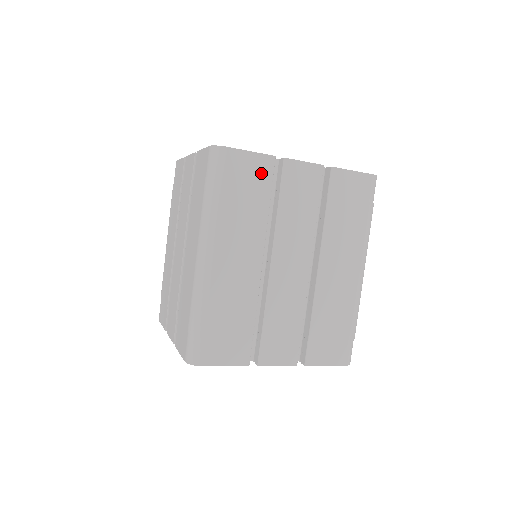
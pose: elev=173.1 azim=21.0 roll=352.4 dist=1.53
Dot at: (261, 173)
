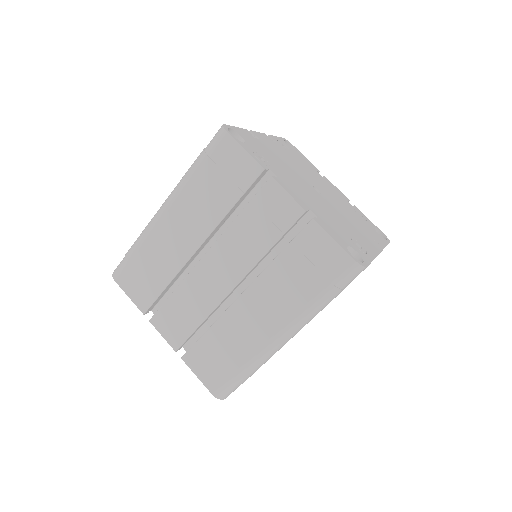
Dot at: (242, 175)
